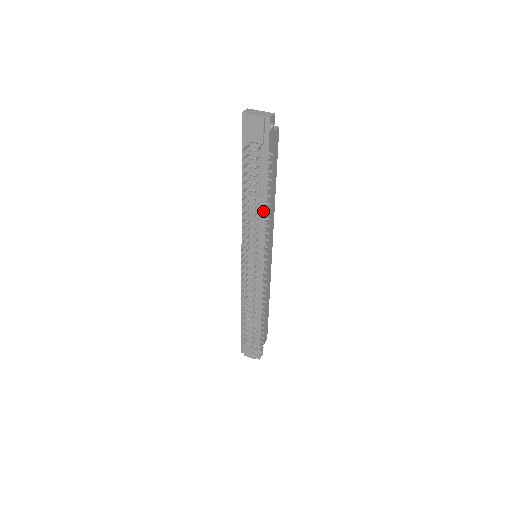
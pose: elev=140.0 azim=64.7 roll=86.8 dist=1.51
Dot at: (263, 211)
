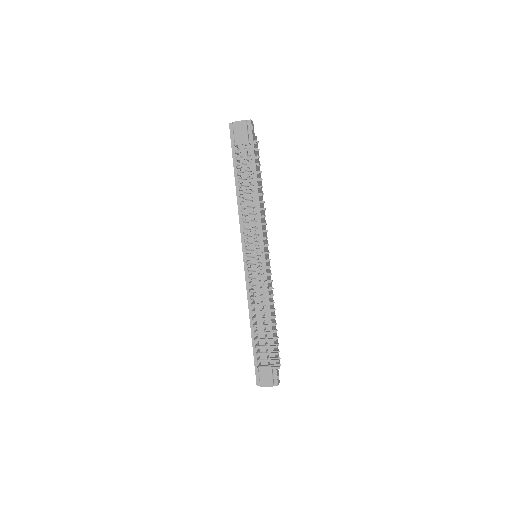
Dot at: occluded
